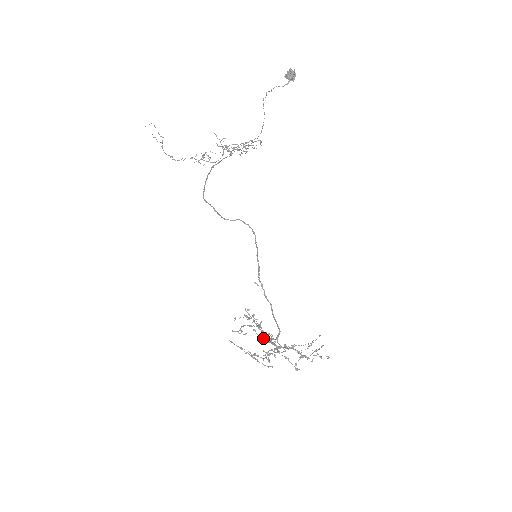
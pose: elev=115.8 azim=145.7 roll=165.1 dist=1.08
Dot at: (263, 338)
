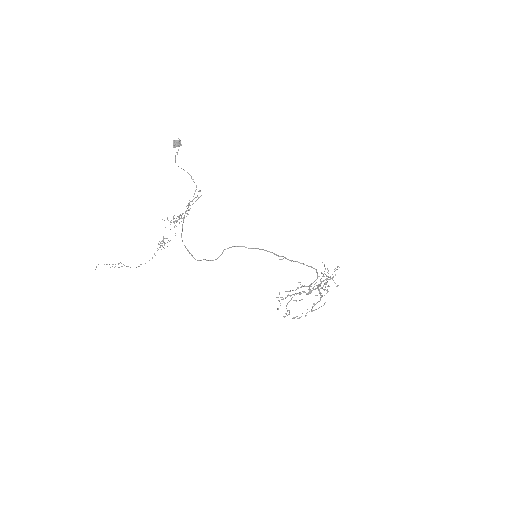
Dot at: (311, 286)
